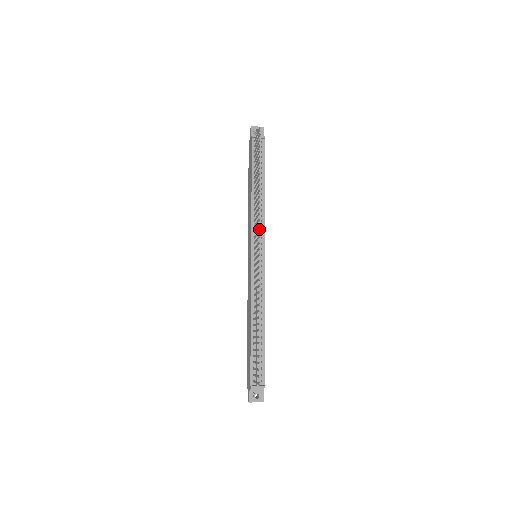
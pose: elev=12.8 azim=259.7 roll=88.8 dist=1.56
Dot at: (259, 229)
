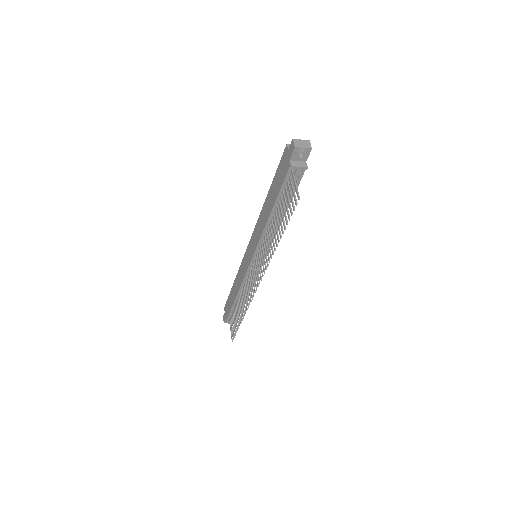
Dot at: (262, 276)
